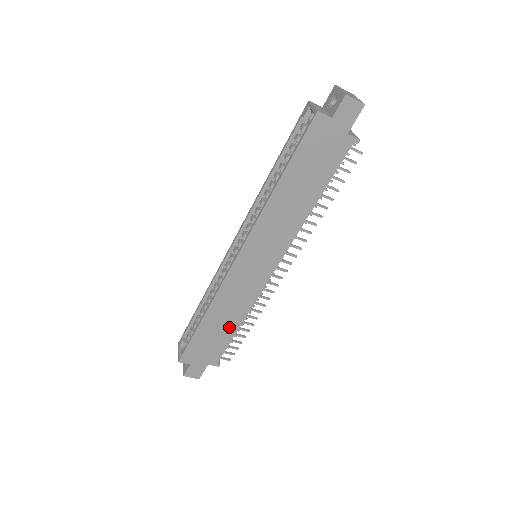
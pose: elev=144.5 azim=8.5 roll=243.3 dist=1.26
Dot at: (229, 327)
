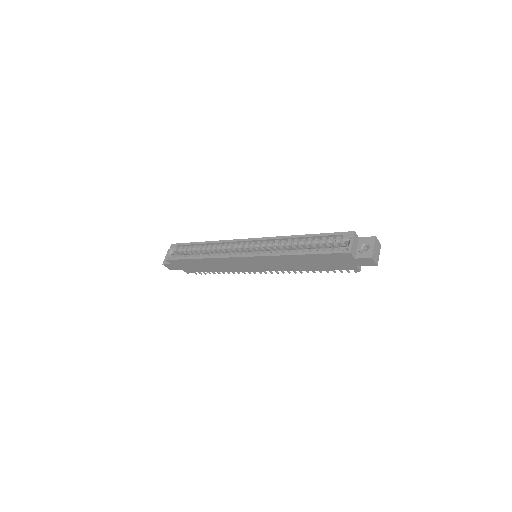
Dot at: (210, 269)
